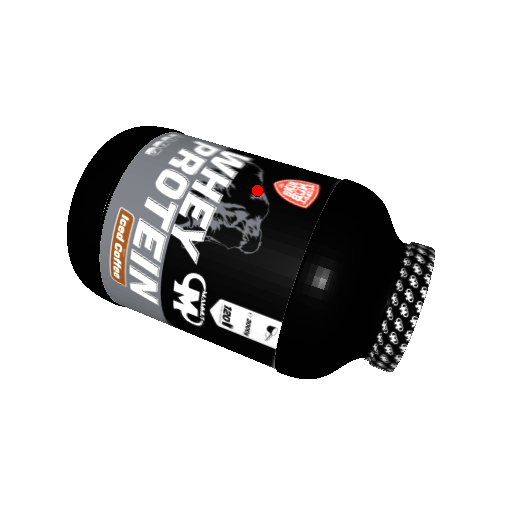
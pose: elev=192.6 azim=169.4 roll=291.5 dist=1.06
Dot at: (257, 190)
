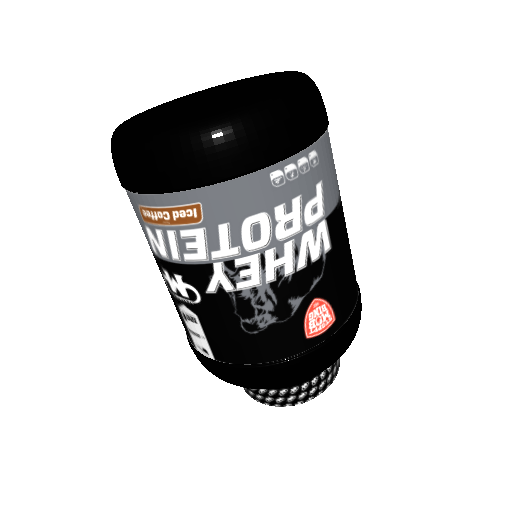
Dot at: (299, 297)
